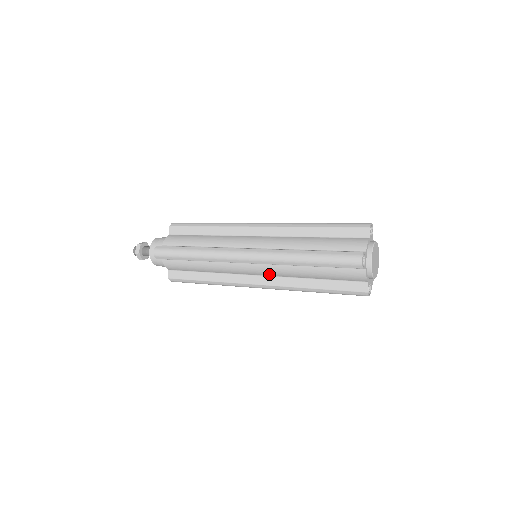
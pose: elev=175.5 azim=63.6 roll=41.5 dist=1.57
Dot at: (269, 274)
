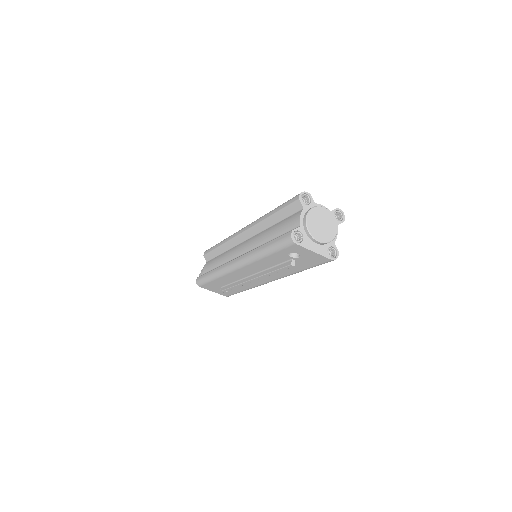
Dot at: (248, 248)
